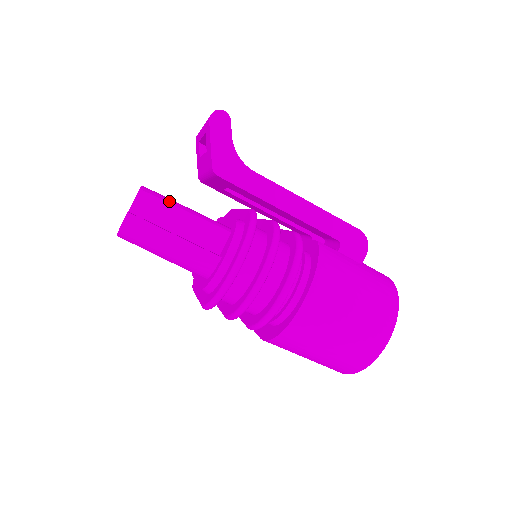
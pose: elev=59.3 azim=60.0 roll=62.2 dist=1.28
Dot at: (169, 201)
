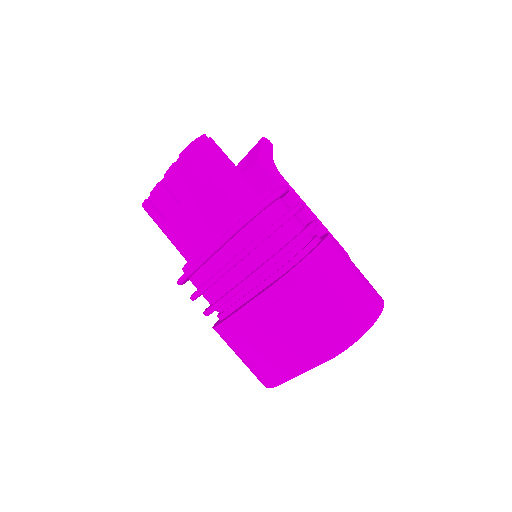
Dot at: (226, 157)
